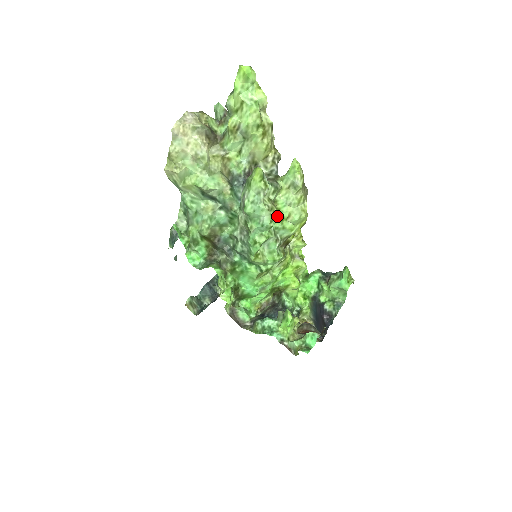
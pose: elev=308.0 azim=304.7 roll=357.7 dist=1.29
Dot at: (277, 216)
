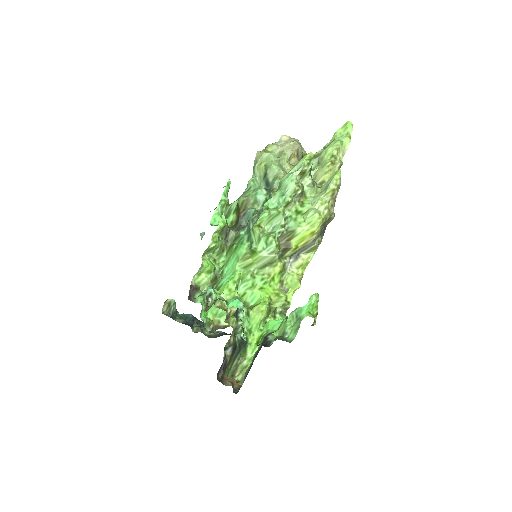
Dot at: (298, 207)
